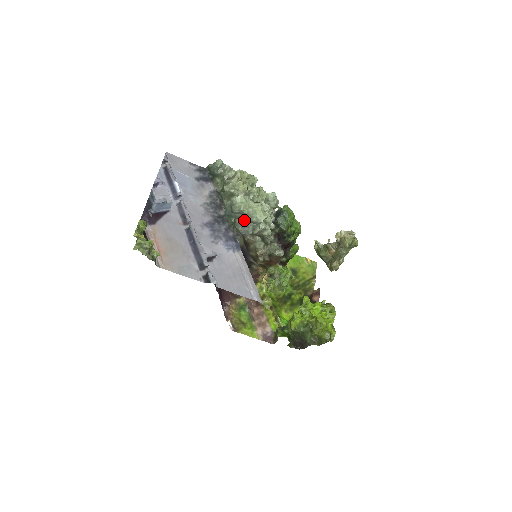
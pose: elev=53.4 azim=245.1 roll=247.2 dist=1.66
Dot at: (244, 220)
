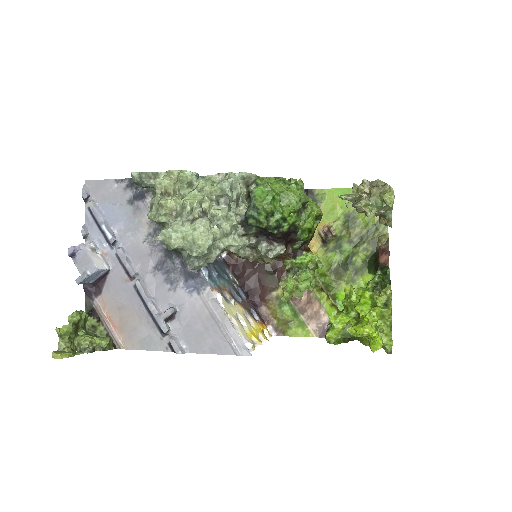
Dot at: occluded
